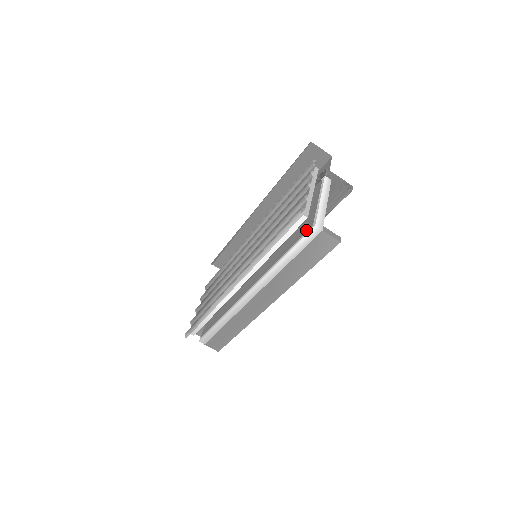
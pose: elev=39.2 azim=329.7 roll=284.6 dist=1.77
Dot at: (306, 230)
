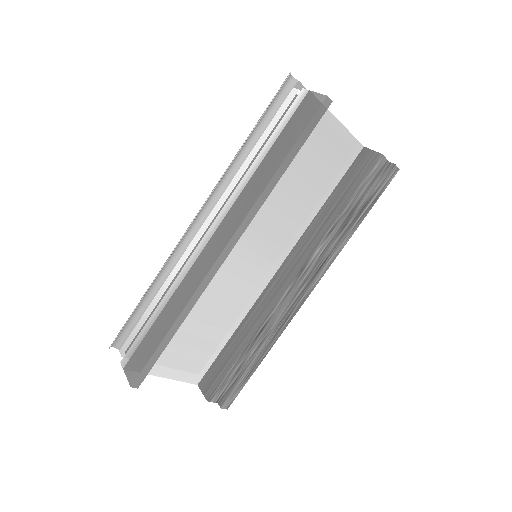
Dot at: occluded
